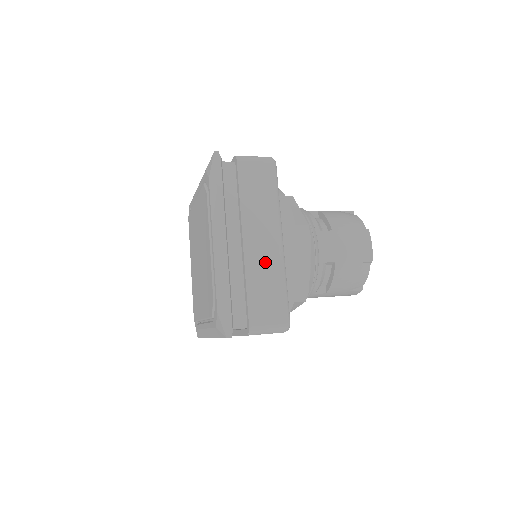
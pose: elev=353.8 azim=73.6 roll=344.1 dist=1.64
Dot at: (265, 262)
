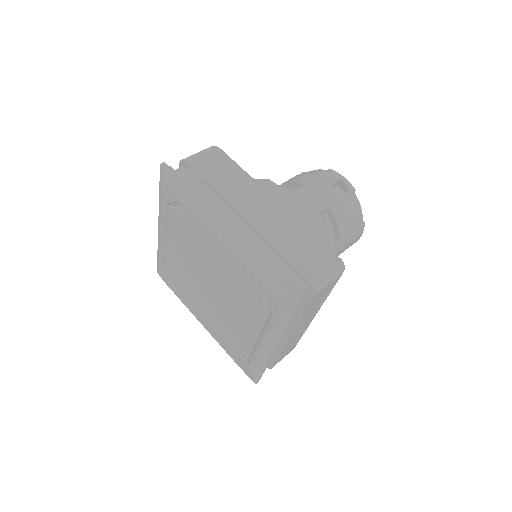
Dot at: (298, 335)
